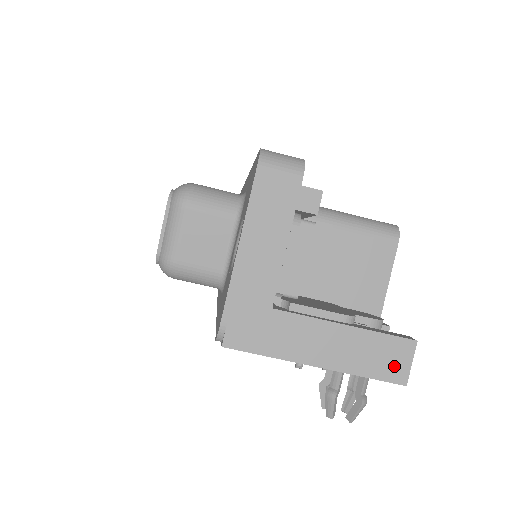
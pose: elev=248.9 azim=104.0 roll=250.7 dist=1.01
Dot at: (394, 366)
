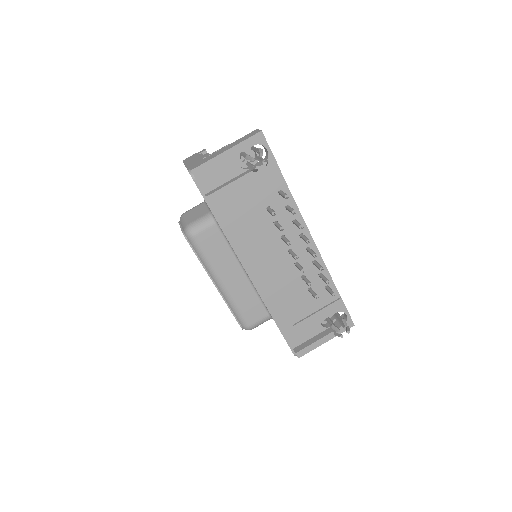
Dot at: (253, 134)
